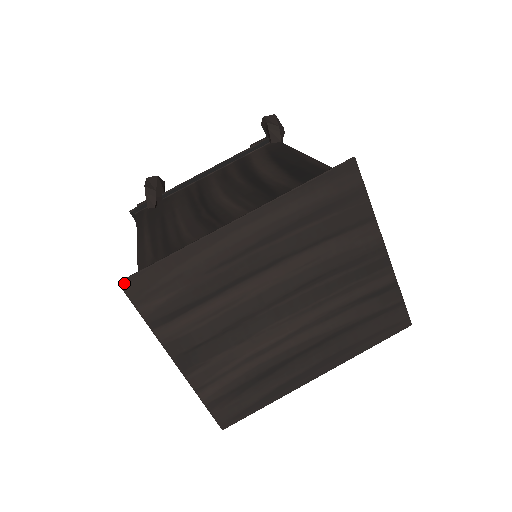
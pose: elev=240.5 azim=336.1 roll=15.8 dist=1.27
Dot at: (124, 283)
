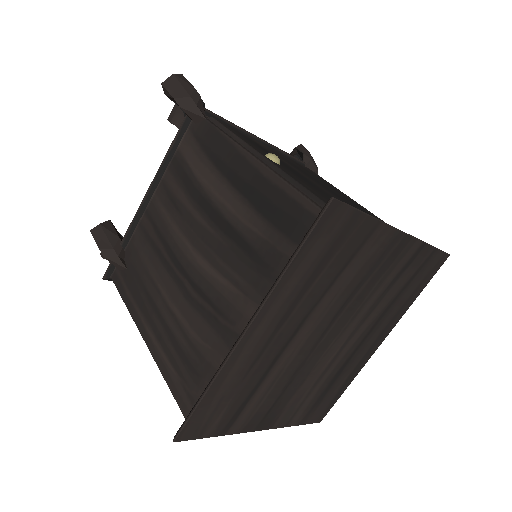
Dot at: (178, 439)
